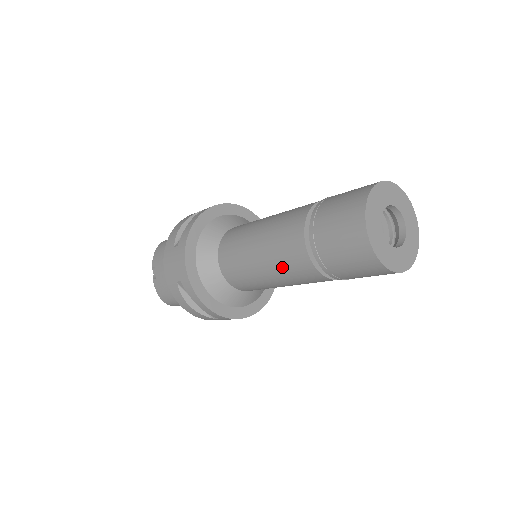
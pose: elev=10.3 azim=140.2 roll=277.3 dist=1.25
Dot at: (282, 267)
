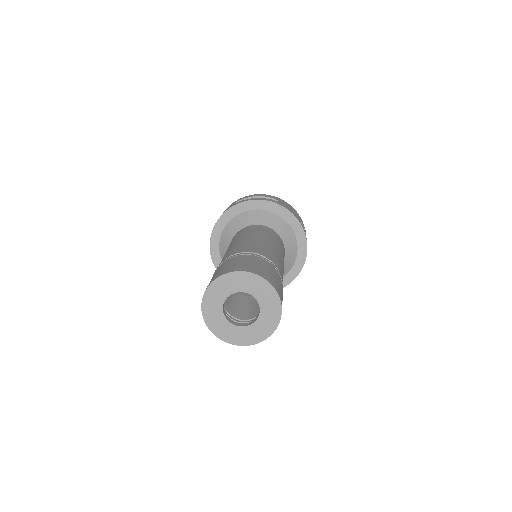
Dot at: occluded
